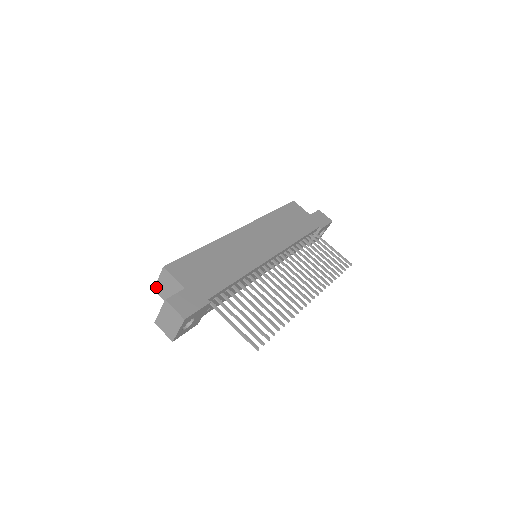
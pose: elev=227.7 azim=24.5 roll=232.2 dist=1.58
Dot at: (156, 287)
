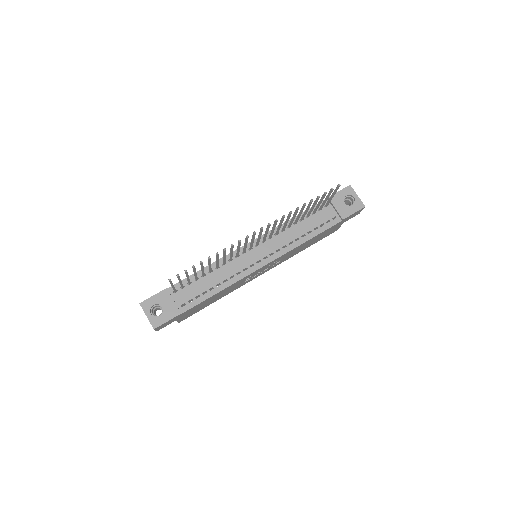
Dot at: occluded
